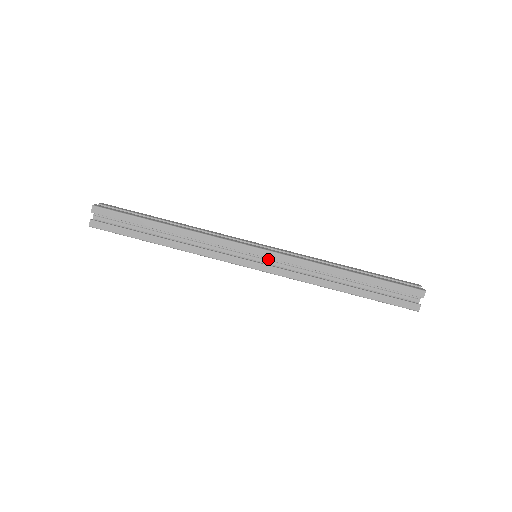
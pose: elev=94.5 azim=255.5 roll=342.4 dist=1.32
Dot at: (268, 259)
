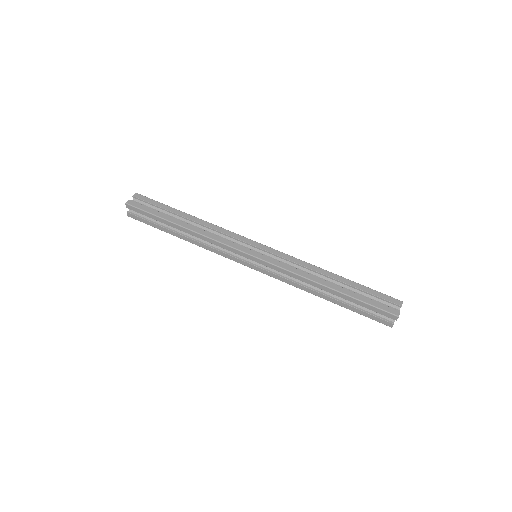
Dot at: occluded
